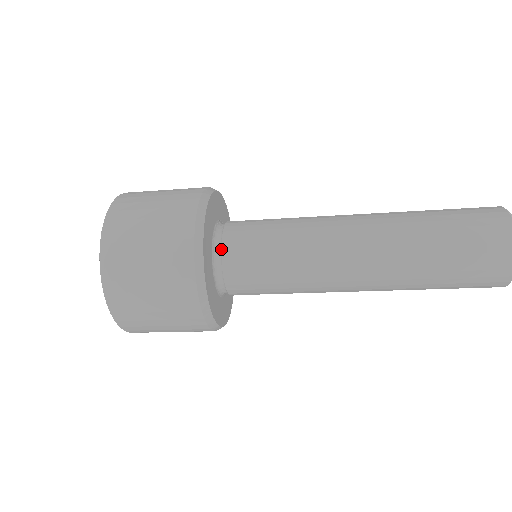
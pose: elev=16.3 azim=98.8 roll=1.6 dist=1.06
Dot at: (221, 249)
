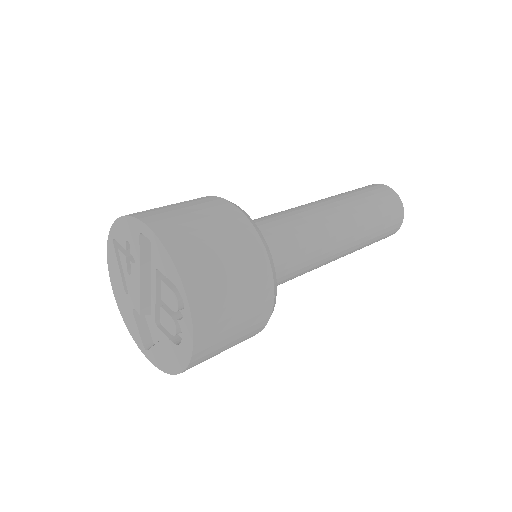
Dot at: occluded
